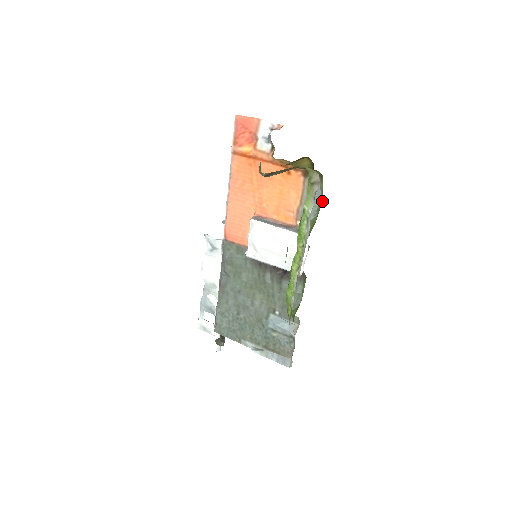
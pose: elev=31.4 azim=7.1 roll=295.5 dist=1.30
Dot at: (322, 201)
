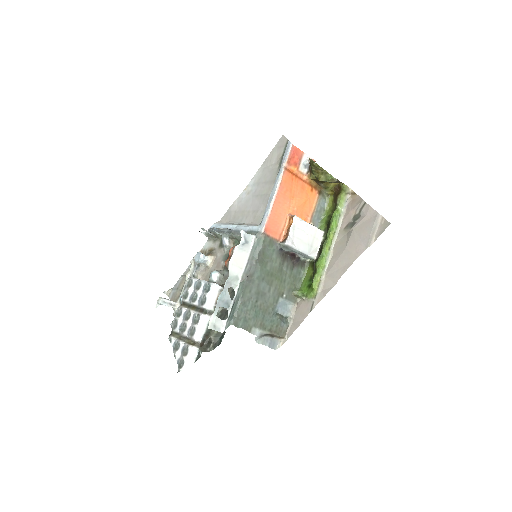
Dot at: (327, 211)
